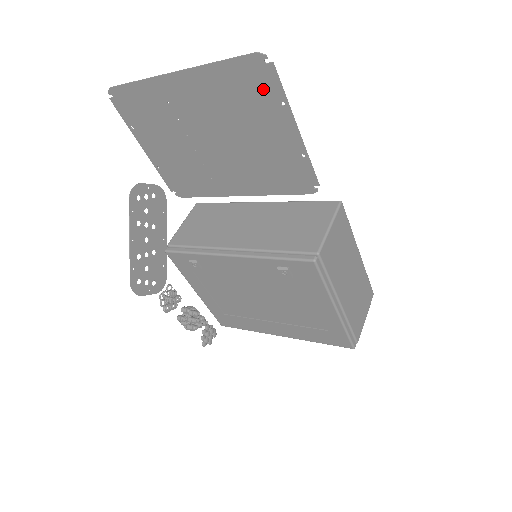
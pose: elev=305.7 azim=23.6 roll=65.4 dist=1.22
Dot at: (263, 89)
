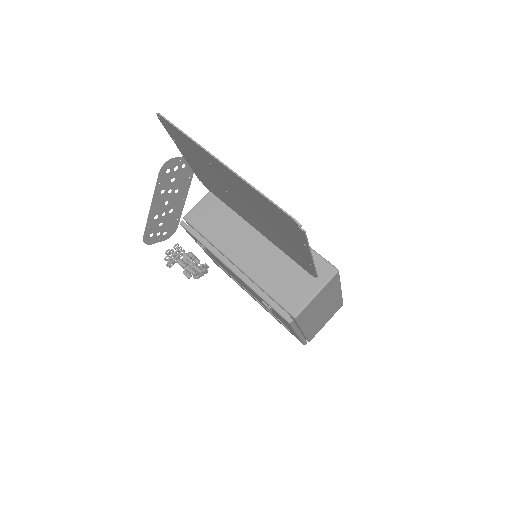
Dot at: (292, 229)
